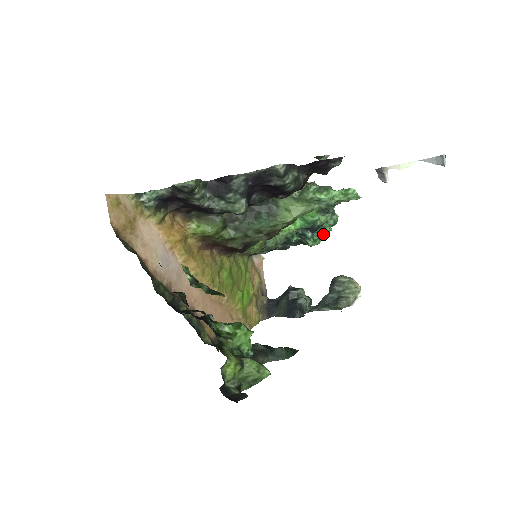
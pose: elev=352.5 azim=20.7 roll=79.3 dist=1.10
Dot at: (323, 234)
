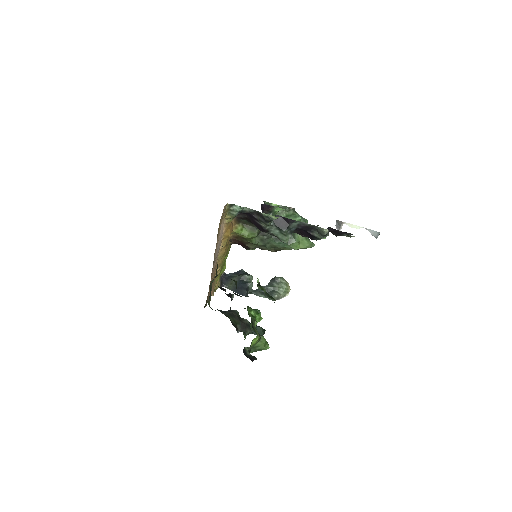
Dot at: occluded
